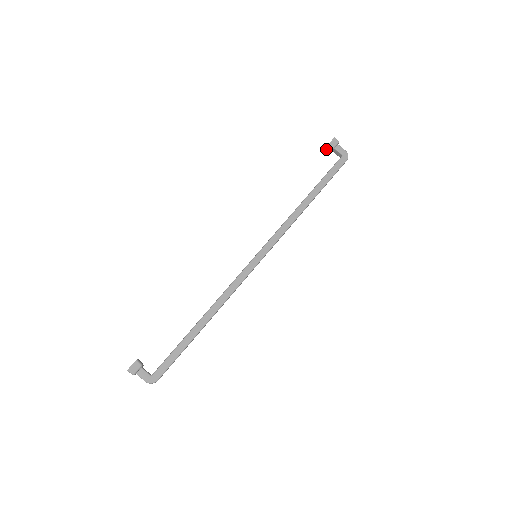
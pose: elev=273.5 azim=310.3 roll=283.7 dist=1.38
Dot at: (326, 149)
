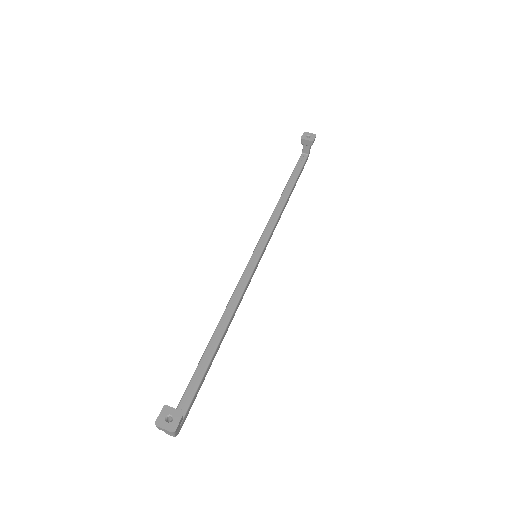
Dot at: (304, 140)
